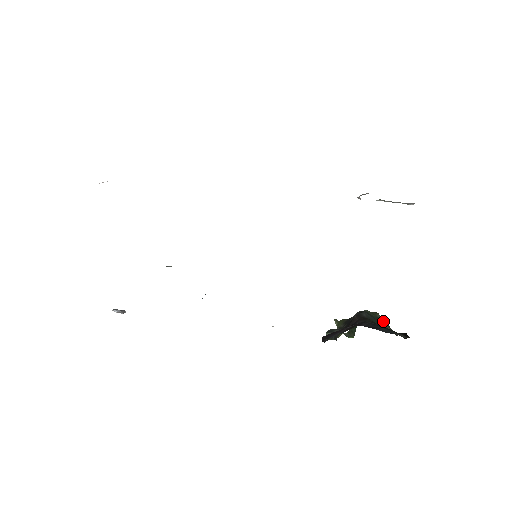
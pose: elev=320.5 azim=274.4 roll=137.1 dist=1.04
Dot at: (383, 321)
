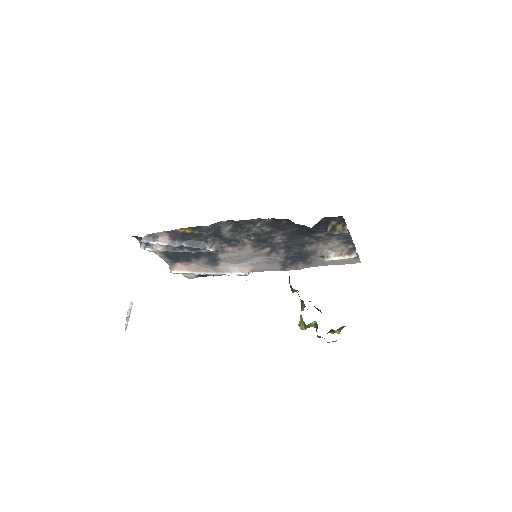
Dot at: occluded
